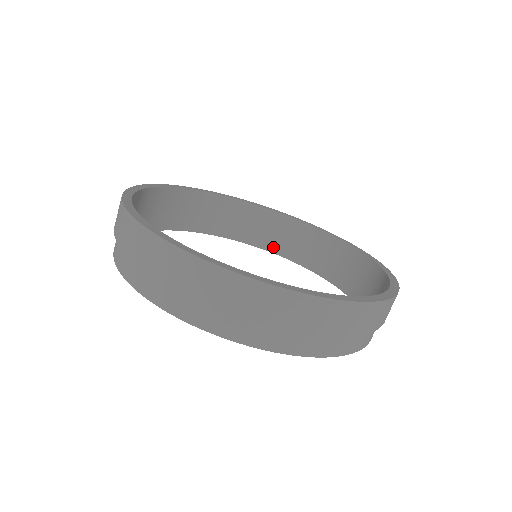
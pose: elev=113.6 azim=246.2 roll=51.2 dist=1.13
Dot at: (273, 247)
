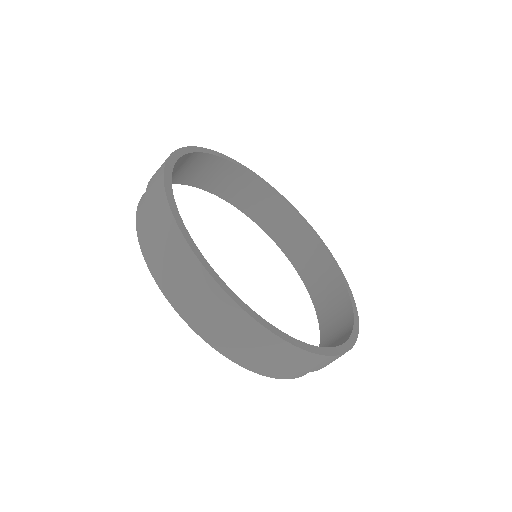
Dot at: (254, 215)
